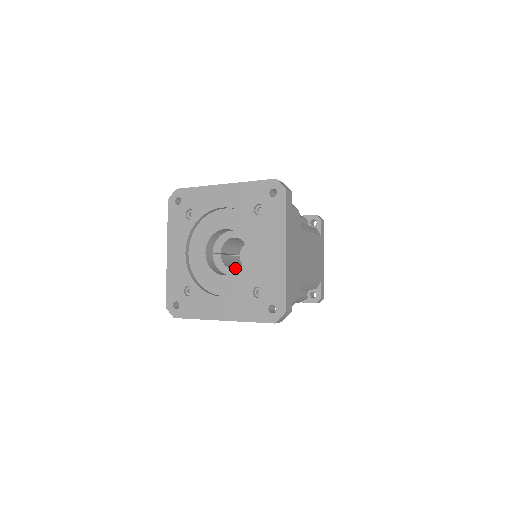
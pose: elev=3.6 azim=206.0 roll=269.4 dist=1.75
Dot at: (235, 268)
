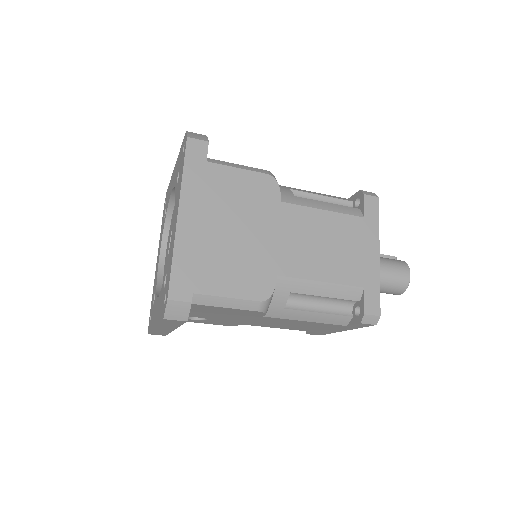
Dot at: occluded
